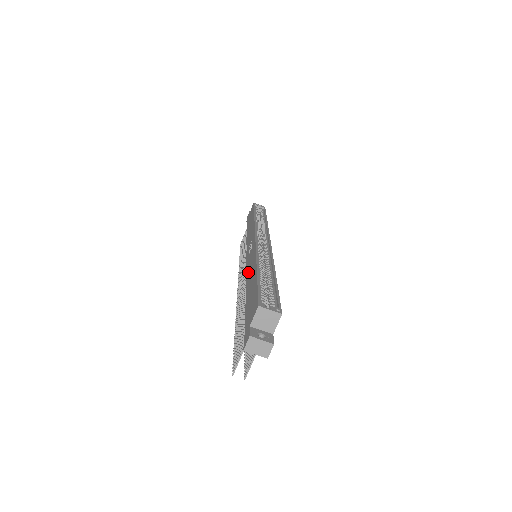
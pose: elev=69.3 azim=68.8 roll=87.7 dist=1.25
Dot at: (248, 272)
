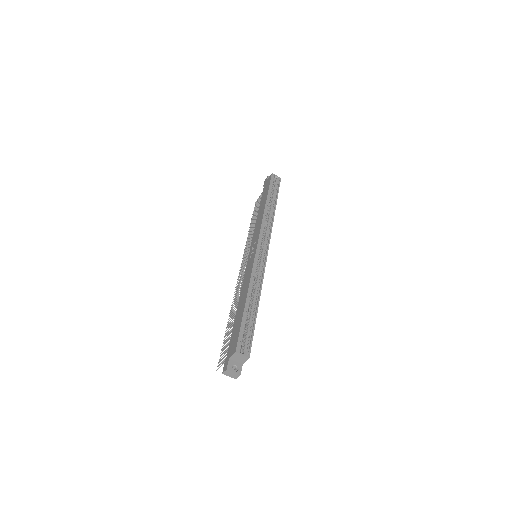
Dot at: (244, 285)
